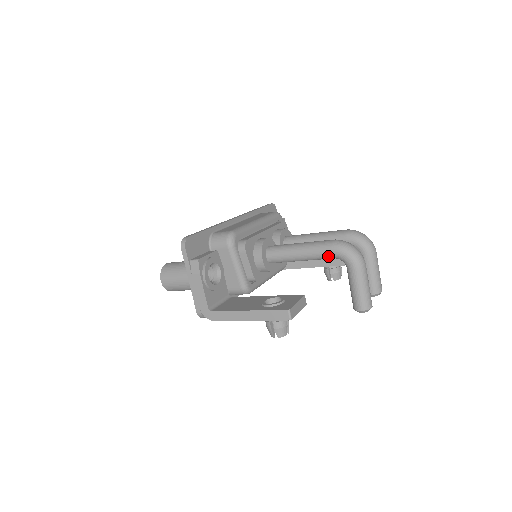
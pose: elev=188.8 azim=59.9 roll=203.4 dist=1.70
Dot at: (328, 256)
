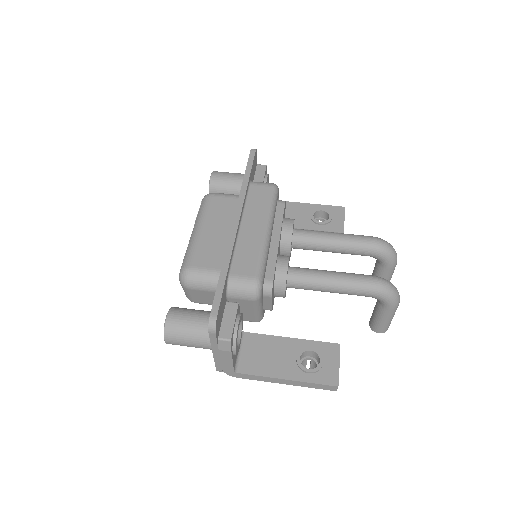
Dot at: occluded
